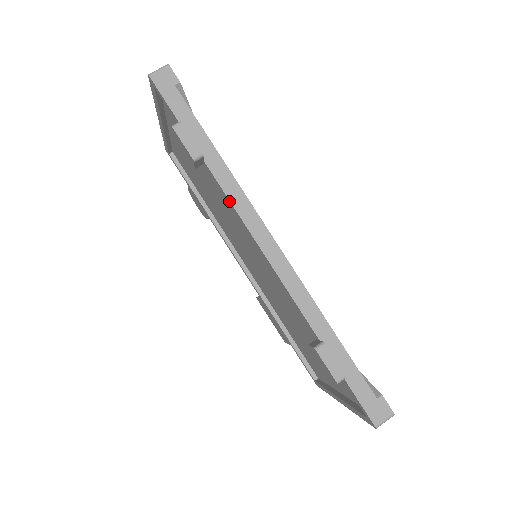
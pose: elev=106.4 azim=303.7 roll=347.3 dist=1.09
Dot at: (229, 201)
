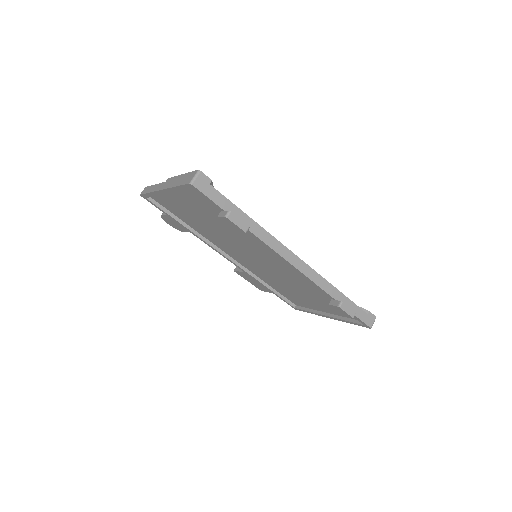
Dot at: (267, 246)
